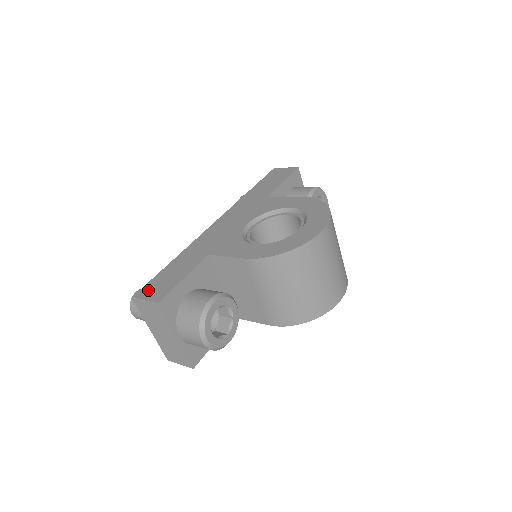
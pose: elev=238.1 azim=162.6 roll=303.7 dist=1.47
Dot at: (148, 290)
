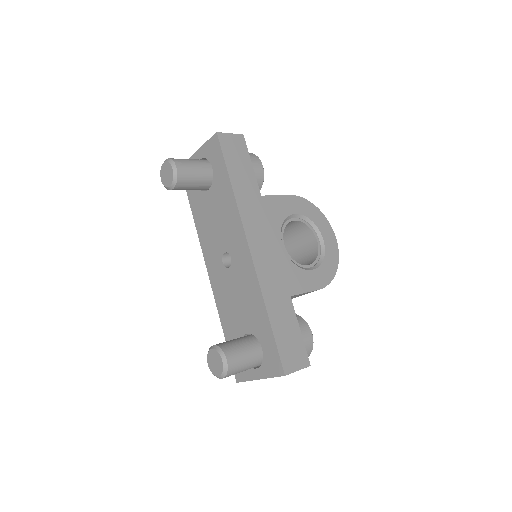
Dot at: (289, 360)
